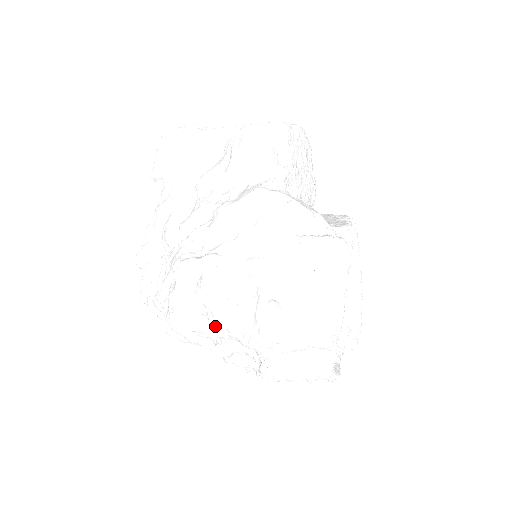
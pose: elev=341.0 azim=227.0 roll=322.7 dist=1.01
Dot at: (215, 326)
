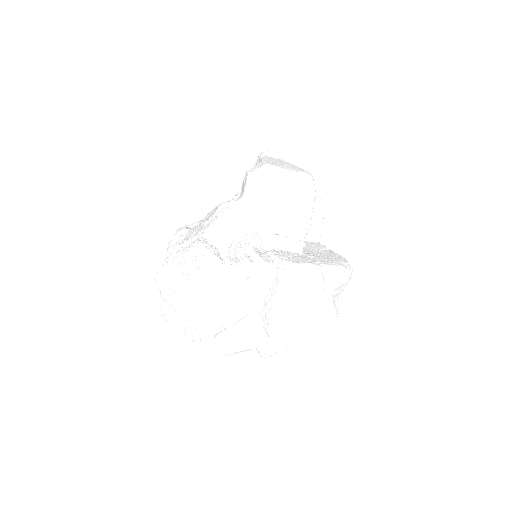
Dot at: occluded
